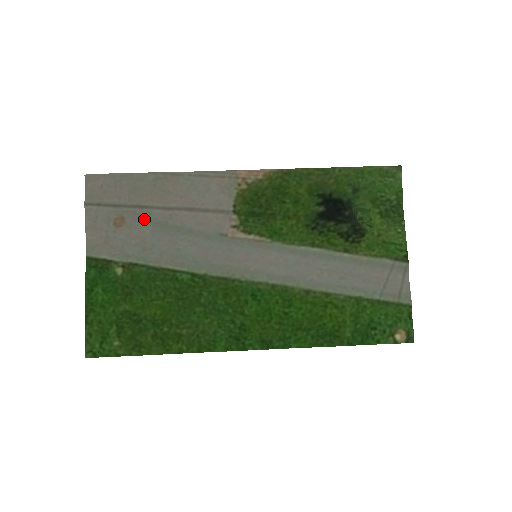
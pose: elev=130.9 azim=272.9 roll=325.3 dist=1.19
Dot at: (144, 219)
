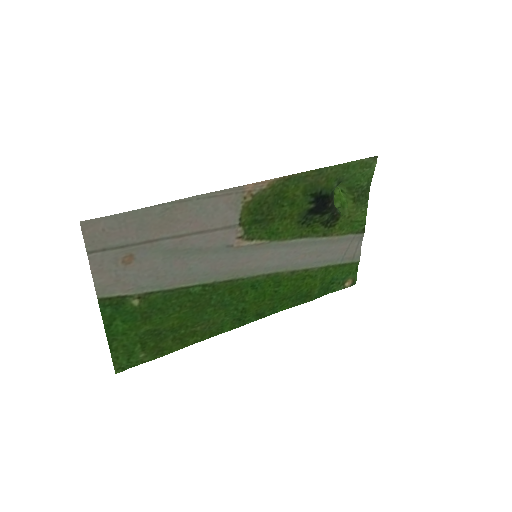
Dot at: (154, 251)
